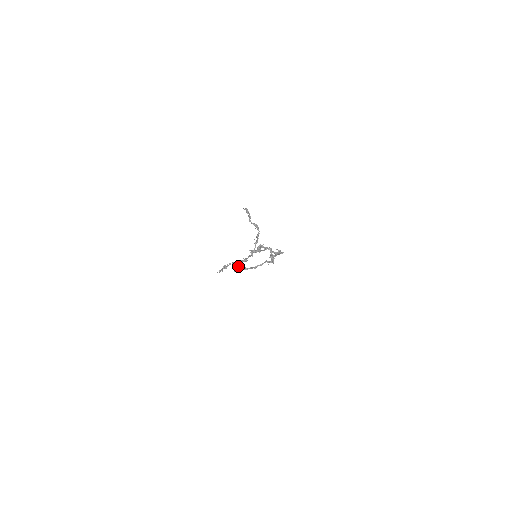
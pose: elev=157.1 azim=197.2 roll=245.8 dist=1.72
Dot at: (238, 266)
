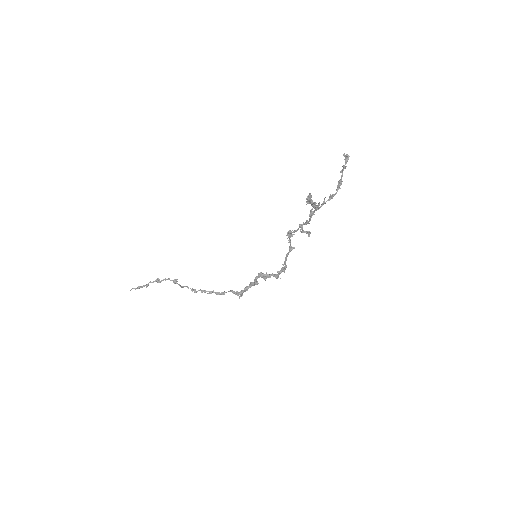
Dot at: (310, 198)
